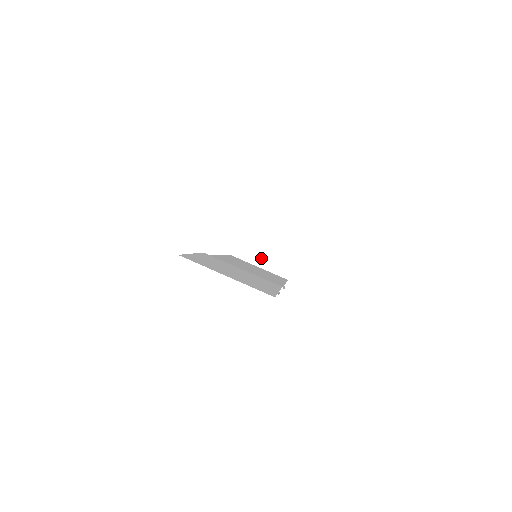
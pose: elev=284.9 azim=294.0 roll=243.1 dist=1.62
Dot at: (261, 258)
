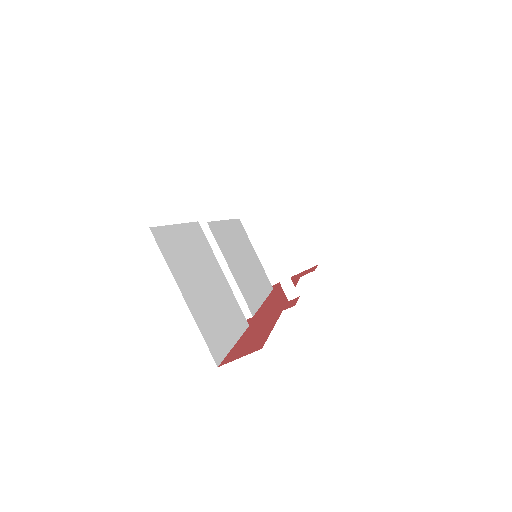
Dot at: occluded
